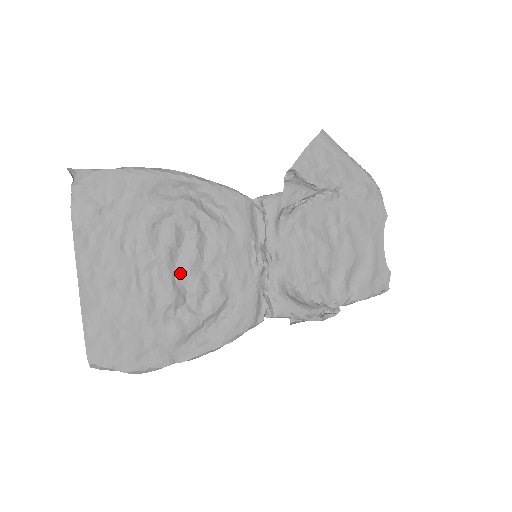
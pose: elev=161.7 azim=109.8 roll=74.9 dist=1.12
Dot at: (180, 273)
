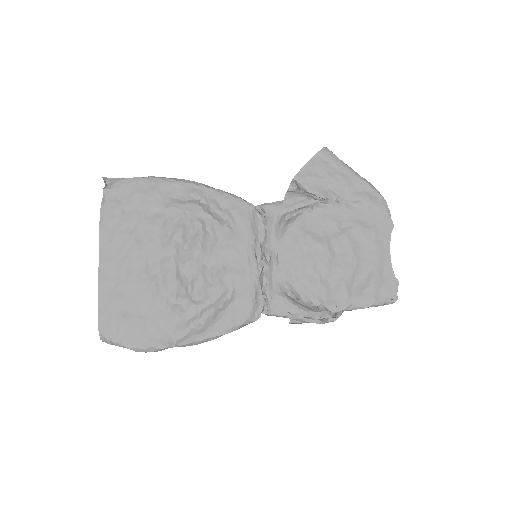
Dot at: (184, 265)
